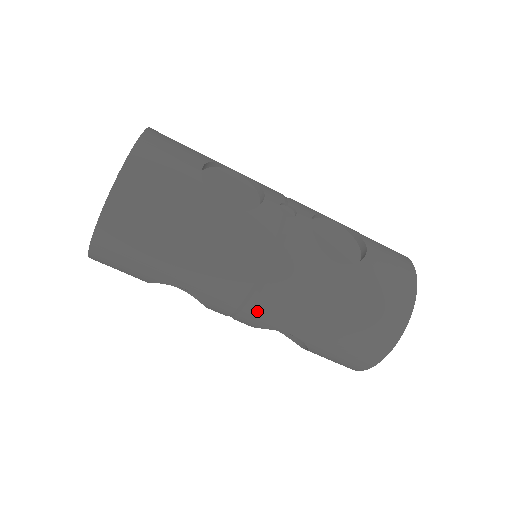
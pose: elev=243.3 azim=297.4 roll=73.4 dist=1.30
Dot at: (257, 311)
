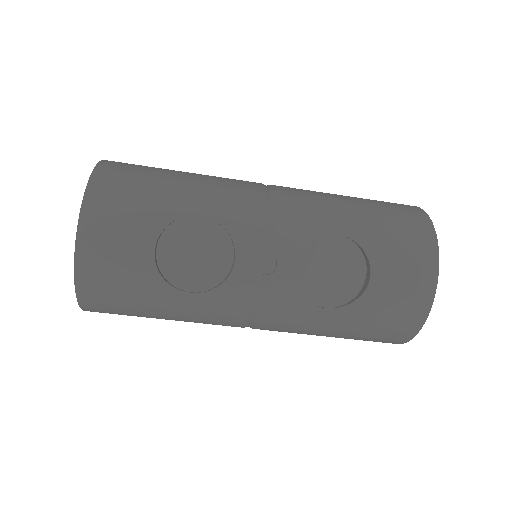
Dot at: occluded
